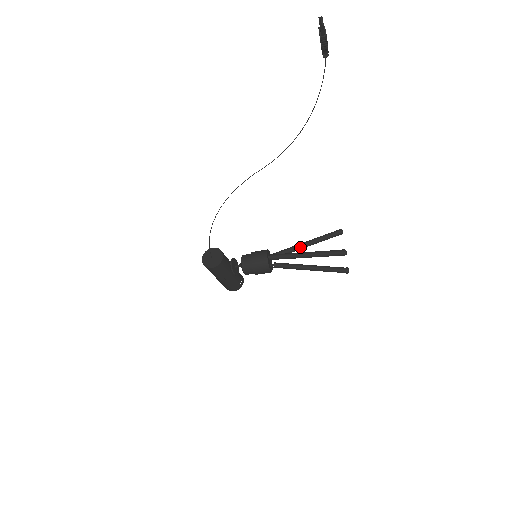
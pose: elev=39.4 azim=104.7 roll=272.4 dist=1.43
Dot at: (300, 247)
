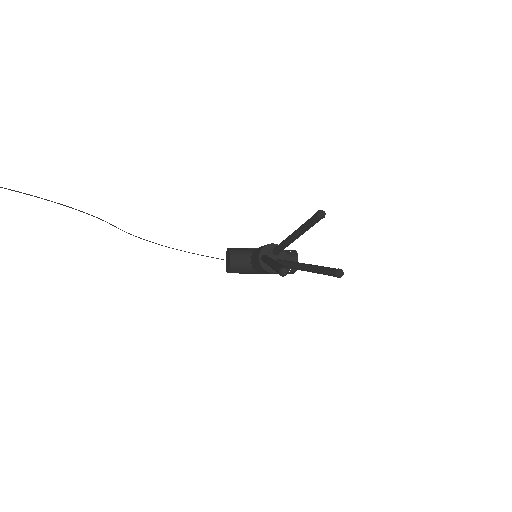
Dot at: (289, 240)
